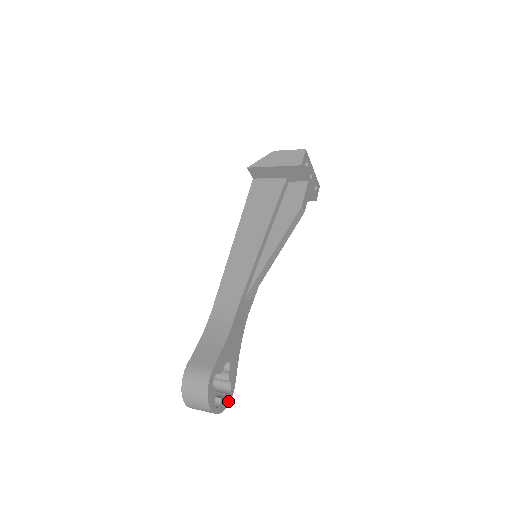
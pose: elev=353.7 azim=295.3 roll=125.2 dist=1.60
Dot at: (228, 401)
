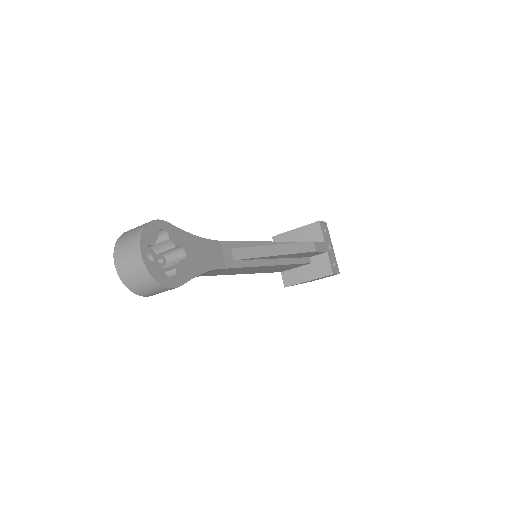
Dot at: (162, 281)
